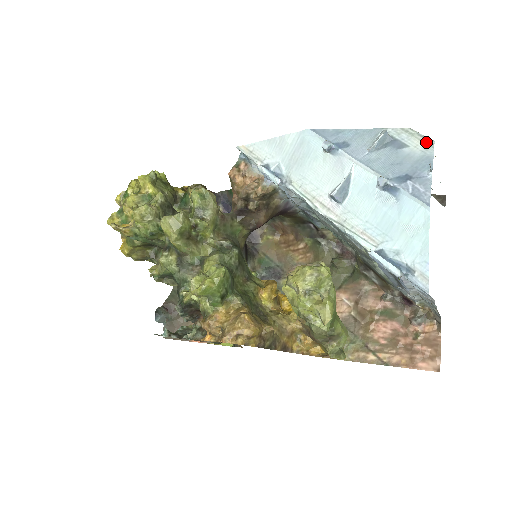
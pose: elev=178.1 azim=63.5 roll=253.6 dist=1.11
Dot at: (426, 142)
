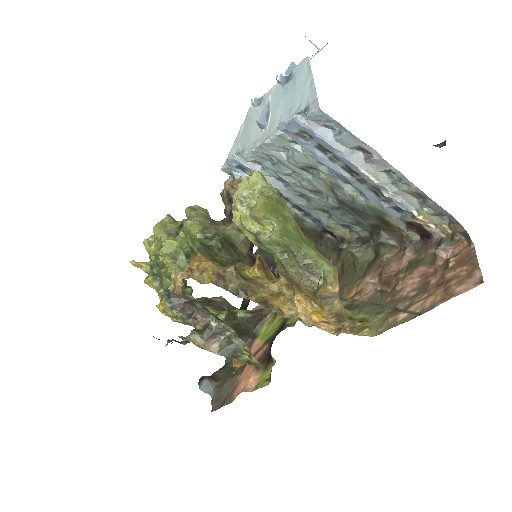
Dot at: occluded
